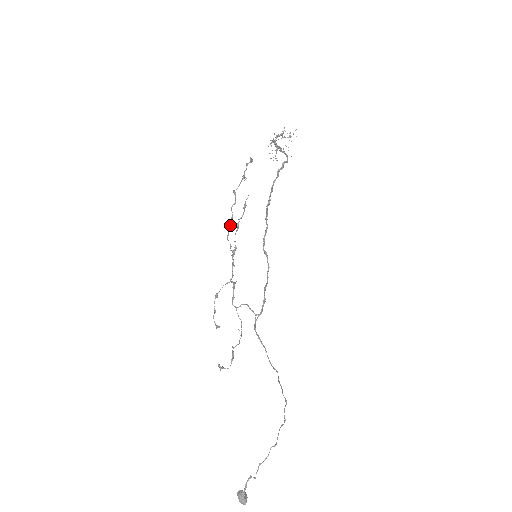
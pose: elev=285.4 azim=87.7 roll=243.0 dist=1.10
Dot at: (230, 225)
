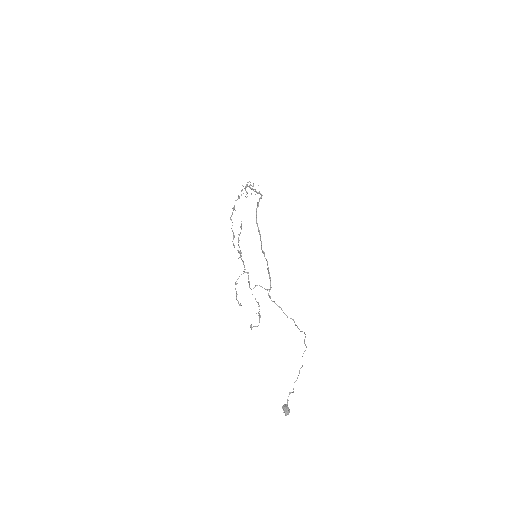
Dot at: (233, 239)
